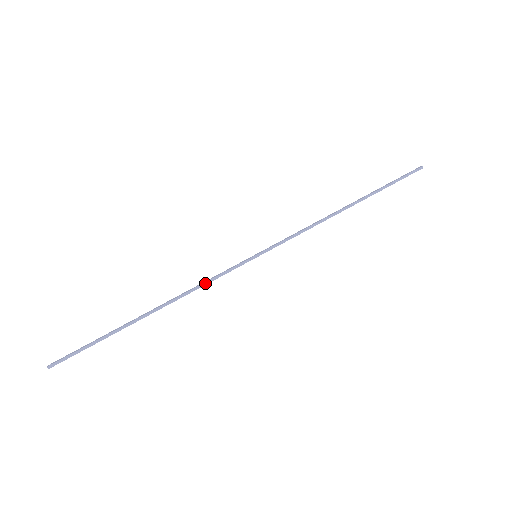
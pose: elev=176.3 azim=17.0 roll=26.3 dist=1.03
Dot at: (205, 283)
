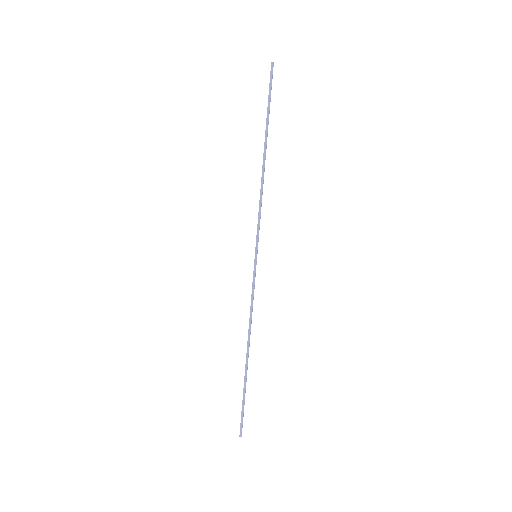
Dot at: (251, 306)
